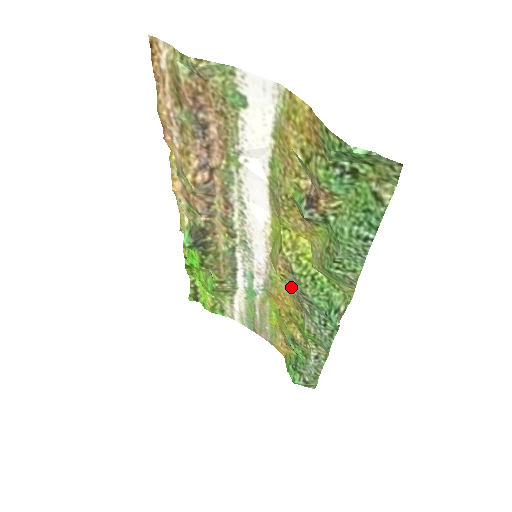
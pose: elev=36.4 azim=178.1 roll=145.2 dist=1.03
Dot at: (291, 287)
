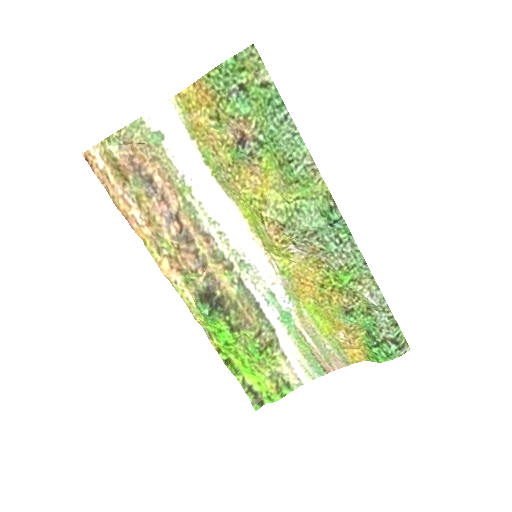
Dot at: (296, 245)
